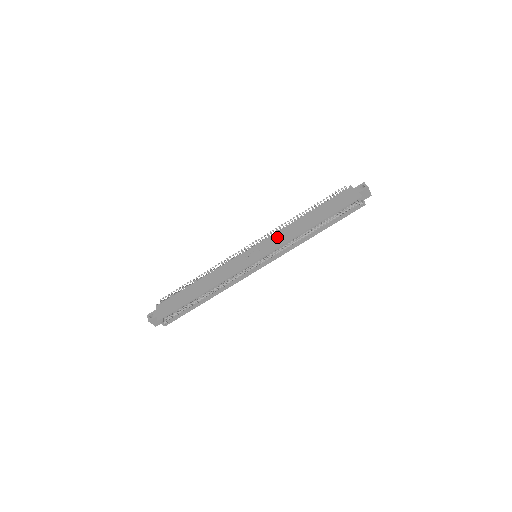
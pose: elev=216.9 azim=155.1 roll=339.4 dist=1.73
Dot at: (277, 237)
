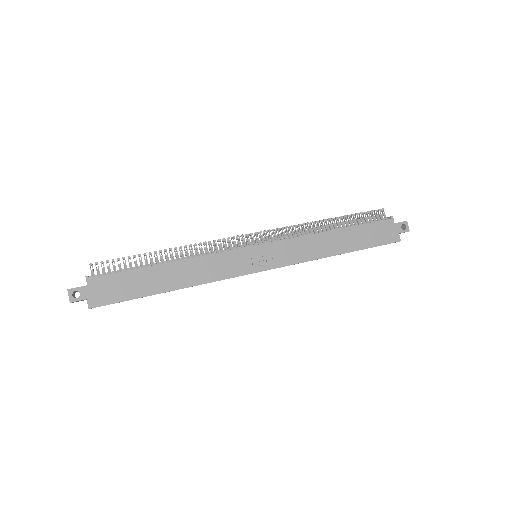
Dot at: (295, 247)
